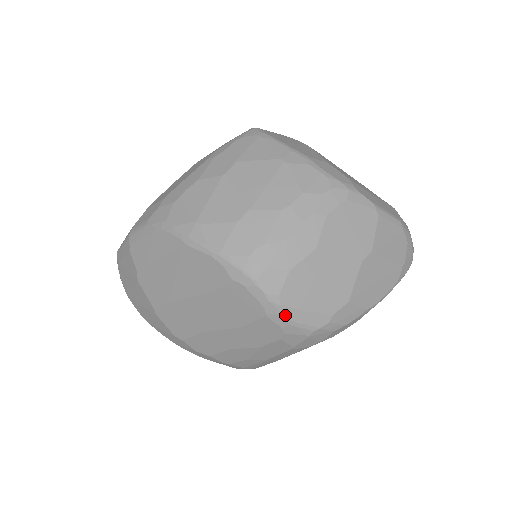
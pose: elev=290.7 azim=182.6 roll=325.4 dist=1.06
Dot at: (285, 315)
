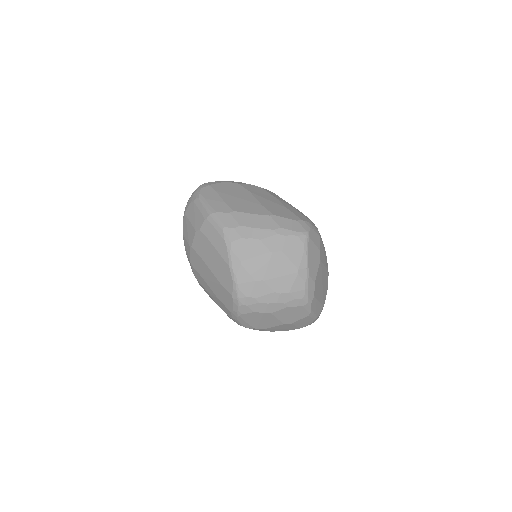
Dot at: (237, 318)
